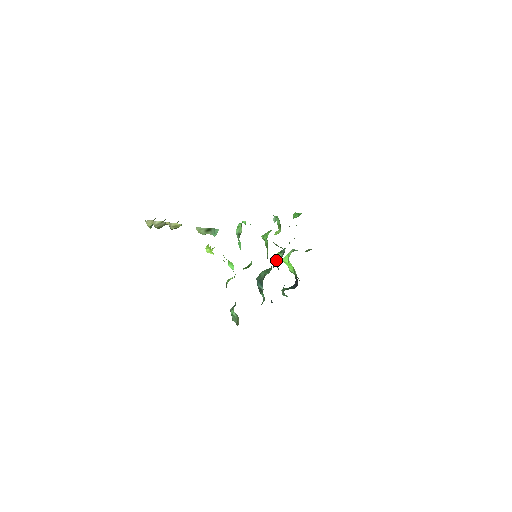
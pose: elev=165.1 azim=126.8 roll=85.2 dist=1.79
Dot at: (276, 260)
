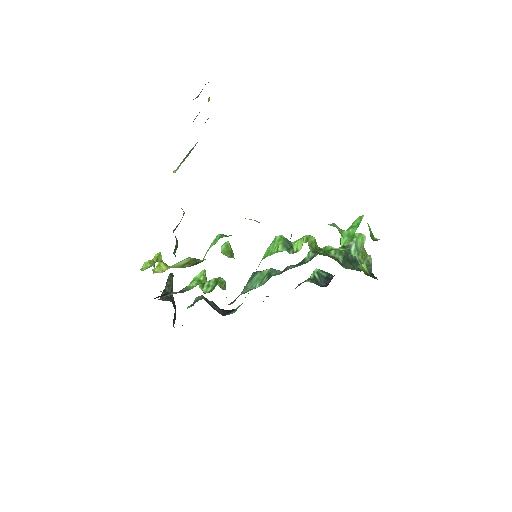
Dot at: (286, 269)
